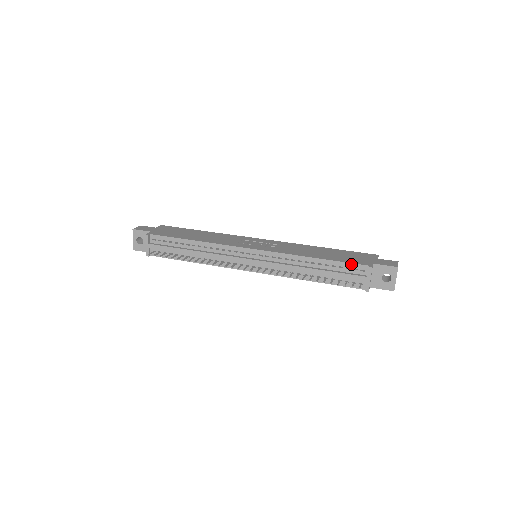
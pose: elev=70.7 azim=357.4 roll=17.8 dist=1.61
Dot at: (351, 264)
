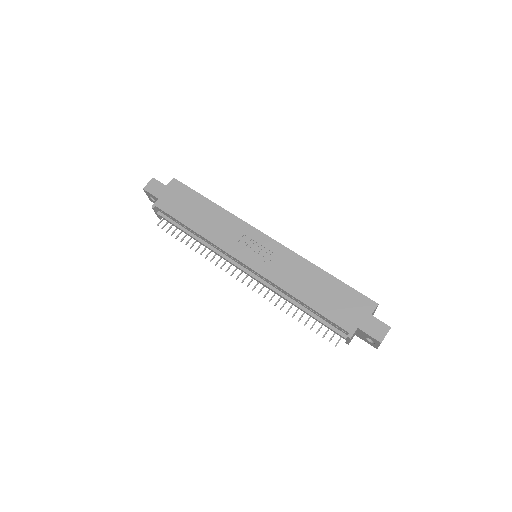
Dot at: (333, 323)
